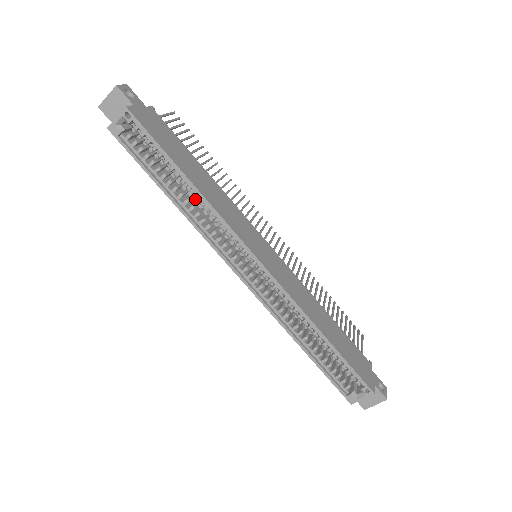
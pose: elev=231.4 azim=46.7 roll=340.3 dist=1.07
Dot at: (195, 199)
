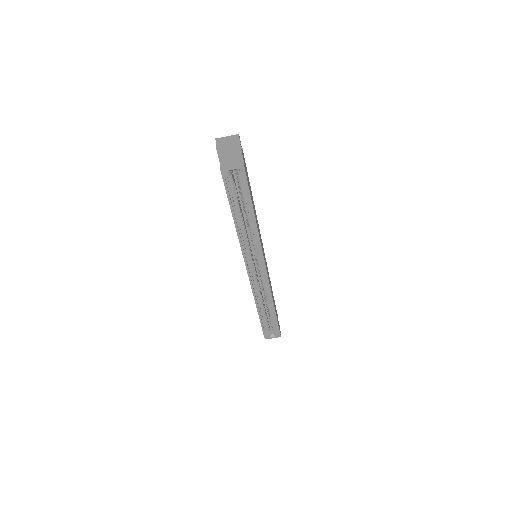
Dot at: (243, 219)
